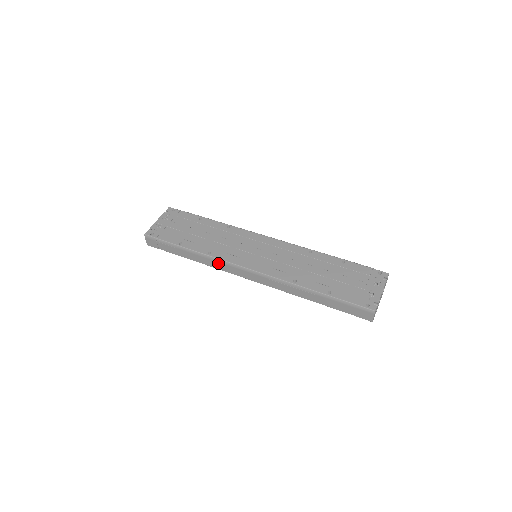
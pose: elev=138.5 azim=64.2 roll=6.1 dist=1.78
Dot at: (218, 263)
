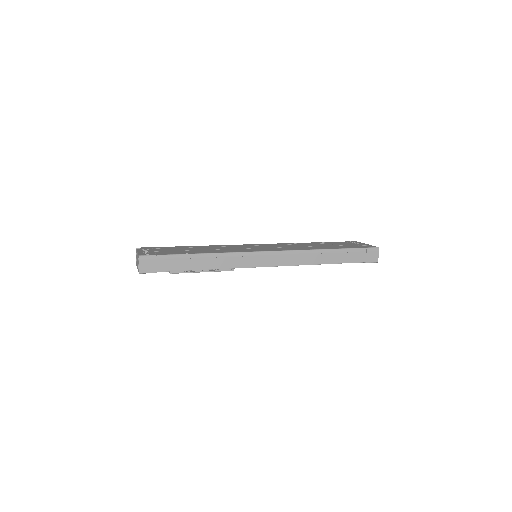
Dot at: (235, 258)
